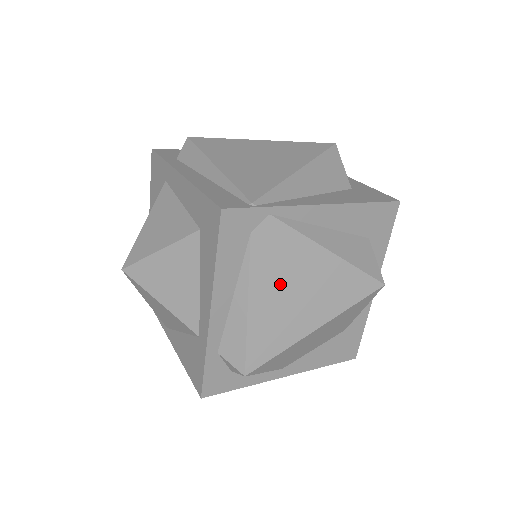
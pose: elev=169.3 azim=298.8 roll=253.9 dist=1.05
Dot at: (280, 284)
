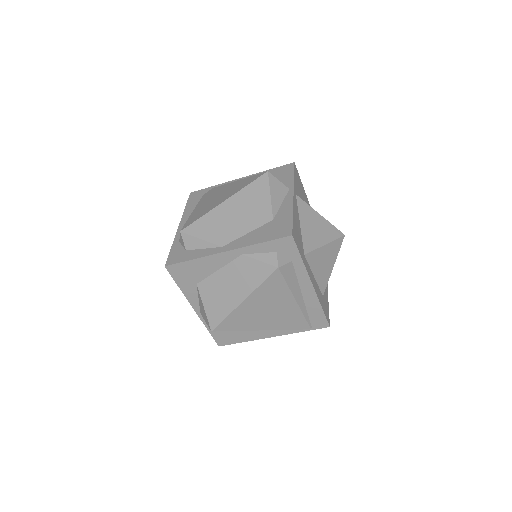
Dot at: (210, 199)
